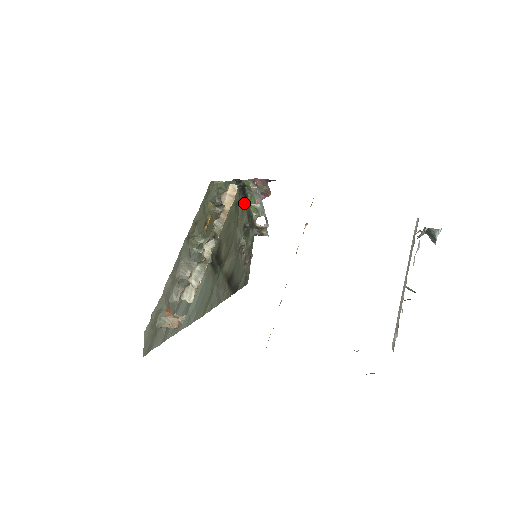
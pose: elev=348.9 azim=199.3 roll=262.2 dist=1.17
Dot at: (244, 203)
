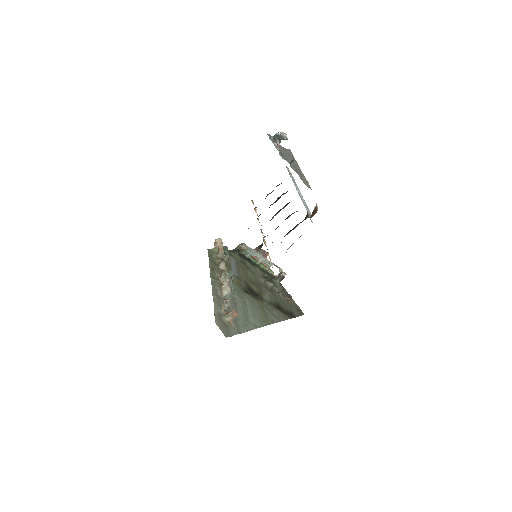
Dot at: (251, 264)
